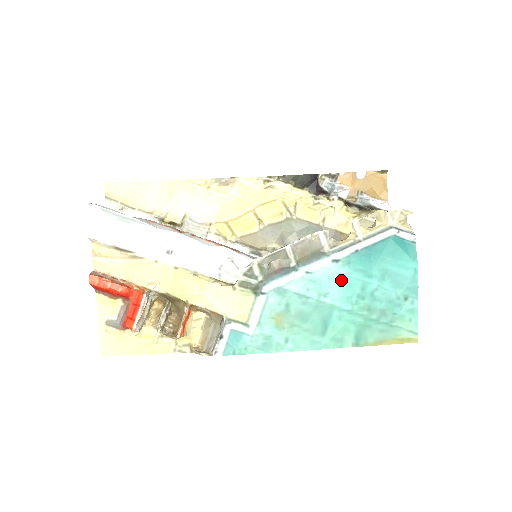
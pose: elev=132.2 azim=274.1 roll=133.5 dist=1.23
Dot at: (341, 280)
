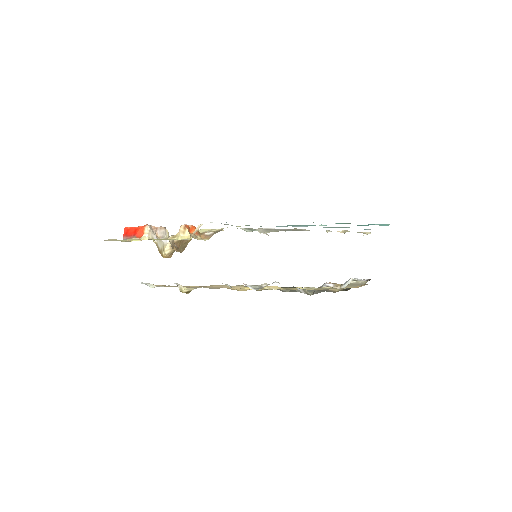
Dot at: occluded
